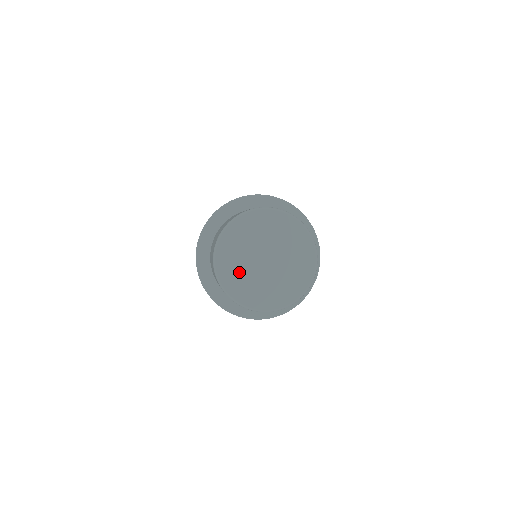
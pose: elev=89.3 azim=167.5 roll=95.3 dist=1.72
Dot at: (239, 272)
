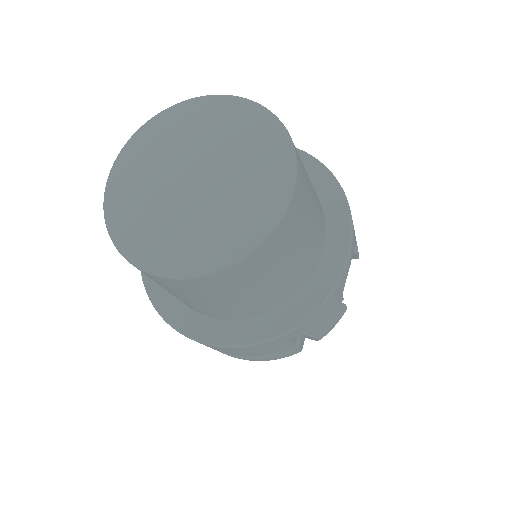
Dot at: (142, 203)
